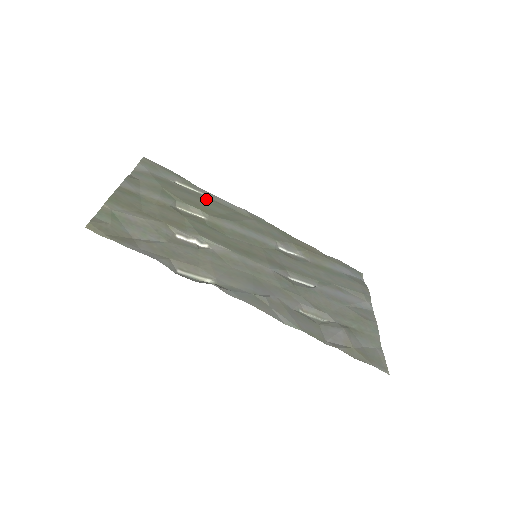
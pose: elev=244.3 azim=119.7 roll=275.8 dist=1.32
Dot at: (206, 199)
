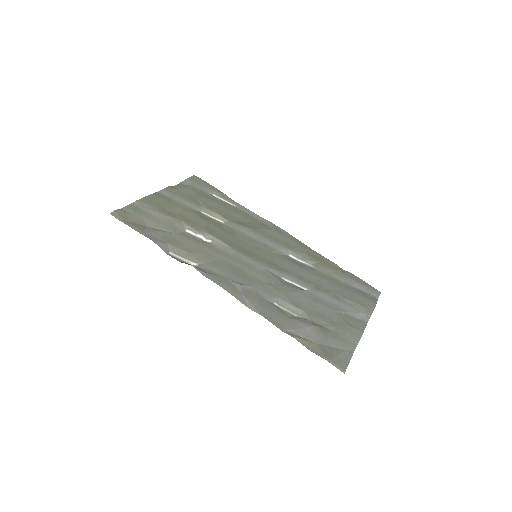
Dot at: (235, 210)
